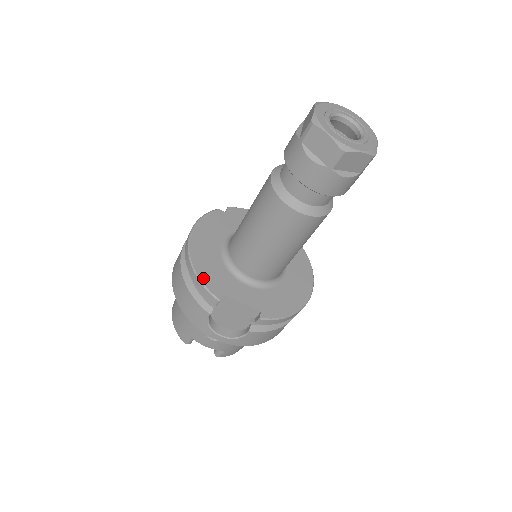
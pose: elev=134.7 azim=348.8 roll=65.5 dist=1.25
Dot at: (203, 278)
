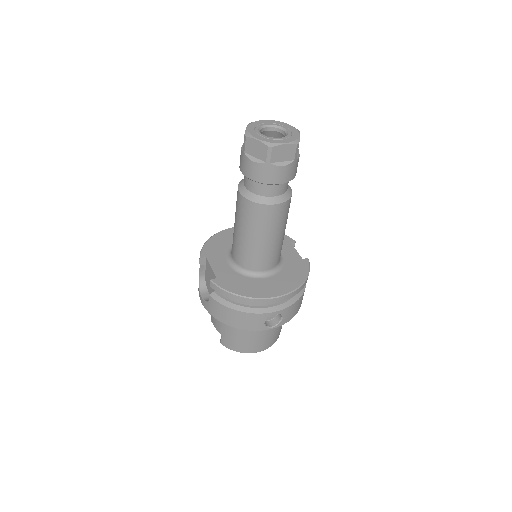
Dot at: (207, 245)
